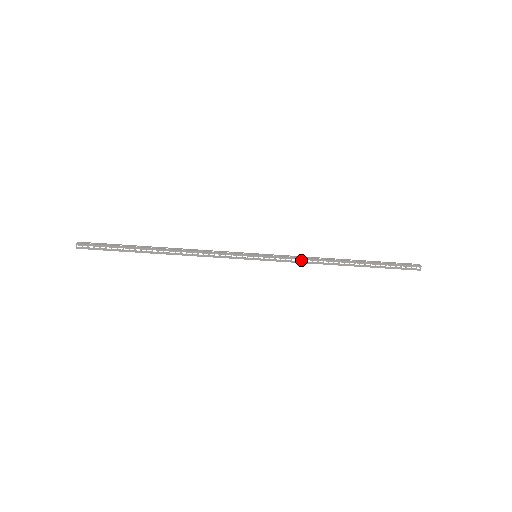
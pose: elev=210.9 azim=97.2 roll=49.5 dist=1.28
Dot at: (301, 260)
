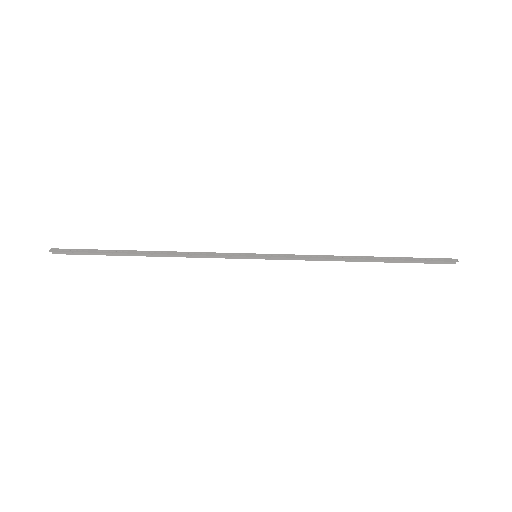
Dot at: (310, 256)
